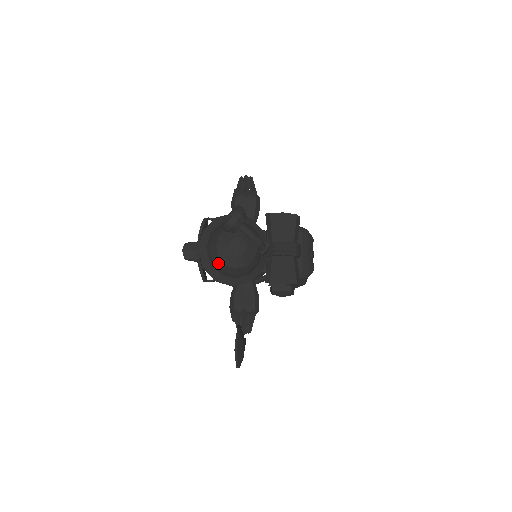
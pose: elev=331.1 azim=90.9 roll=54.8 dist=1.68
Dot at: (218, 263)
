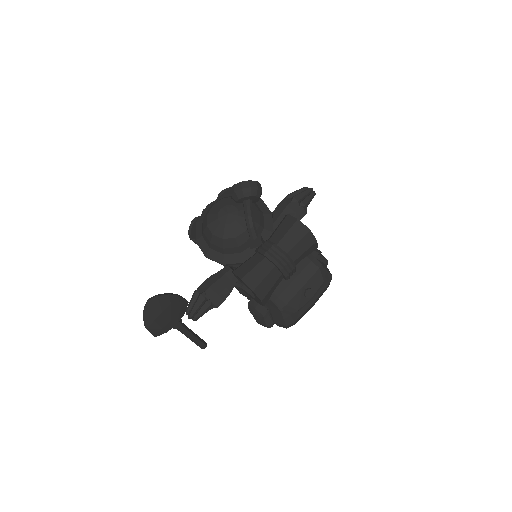
Dot at: (205, 221)
